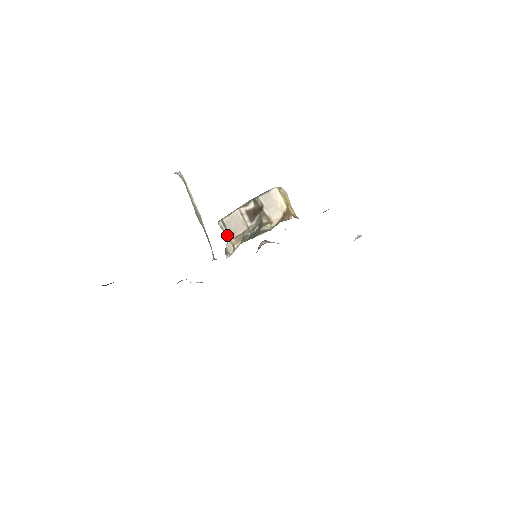
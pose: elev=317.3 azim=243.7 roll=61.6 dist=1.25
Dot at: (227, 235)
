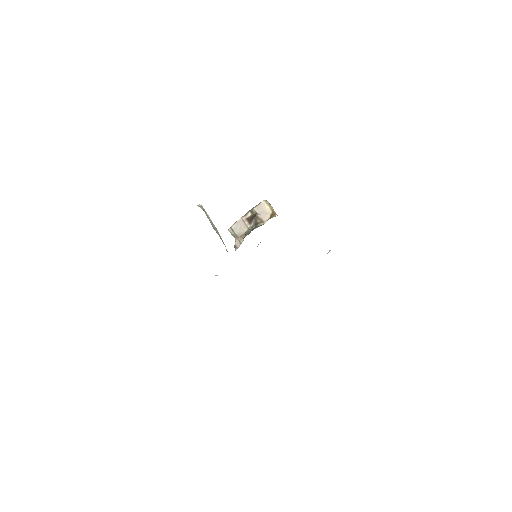
Dot at: (235, 236)
